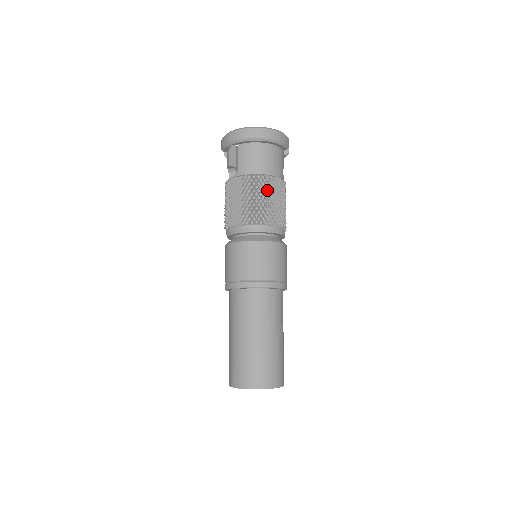
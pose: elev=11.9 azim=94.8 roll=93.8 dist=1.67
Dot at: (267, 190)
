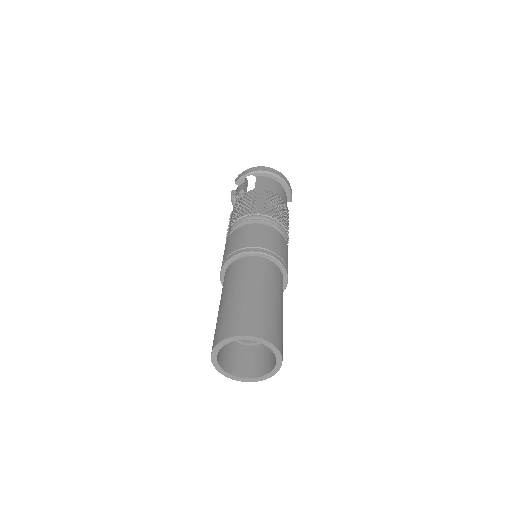
Dot at: (280, 204)
